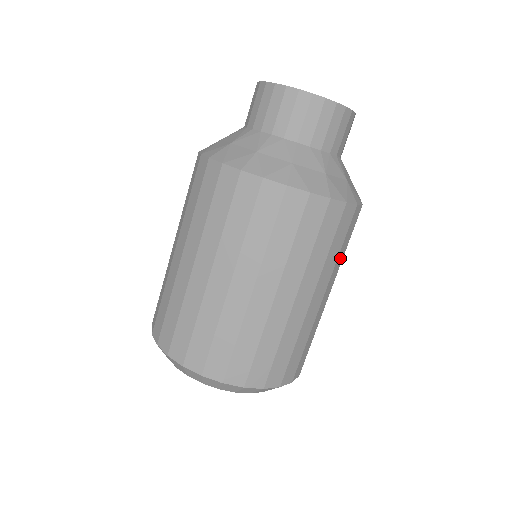
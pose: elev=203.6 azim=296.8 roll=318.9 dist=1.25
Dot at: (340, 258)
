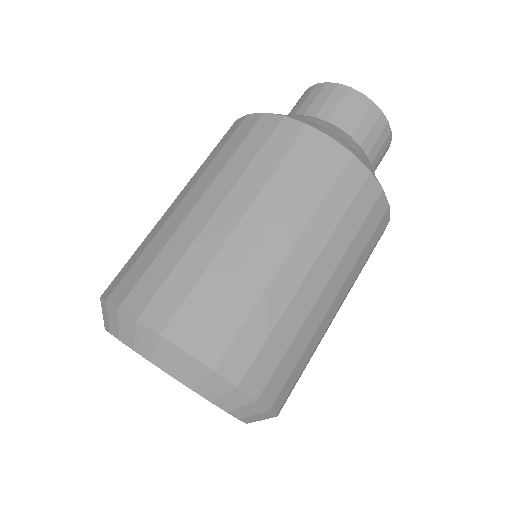
Dot at: occluded
